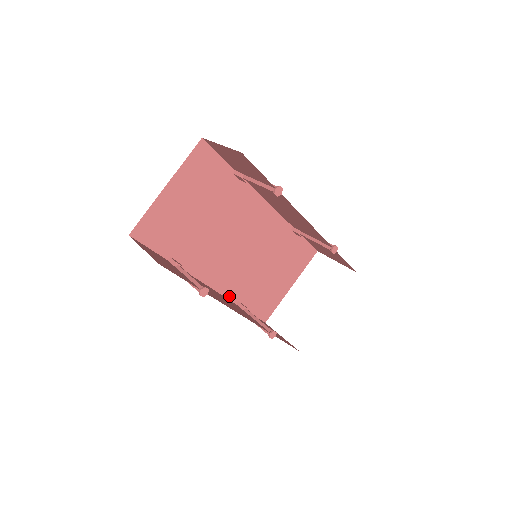
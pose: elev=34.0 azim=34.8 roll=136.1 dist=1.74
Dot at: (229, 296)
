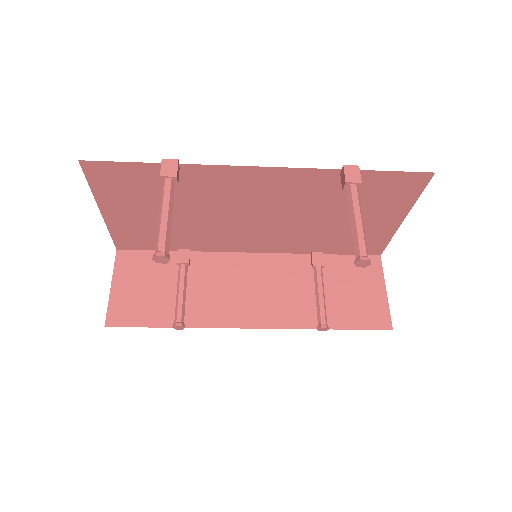
Dot at: (292, 251)
